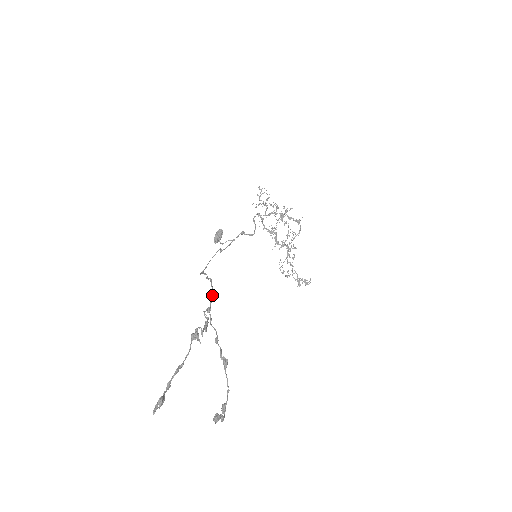
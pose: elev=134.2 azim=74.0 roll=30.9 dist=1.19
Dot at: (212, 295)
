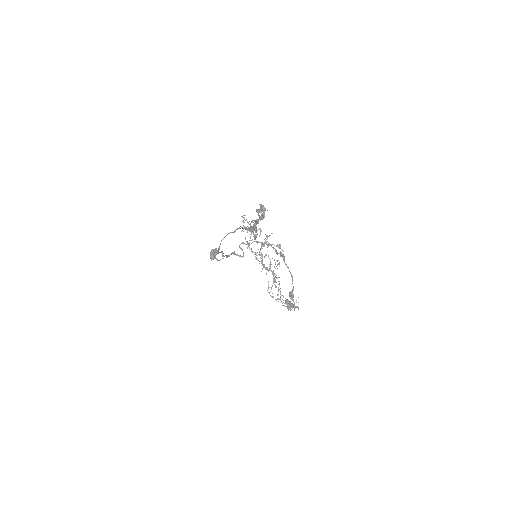
Dot at: (248, 227)
